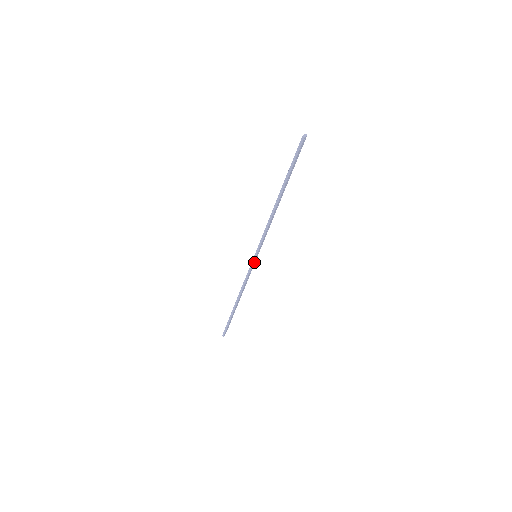
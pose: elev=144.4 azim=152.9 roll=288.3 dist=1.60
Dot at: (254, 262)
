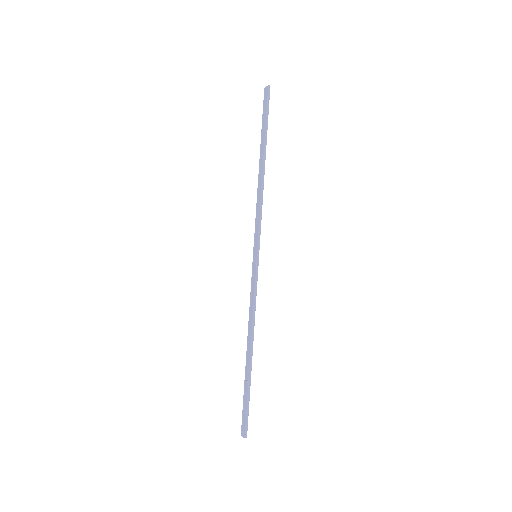
Dot at: (256, 267)
